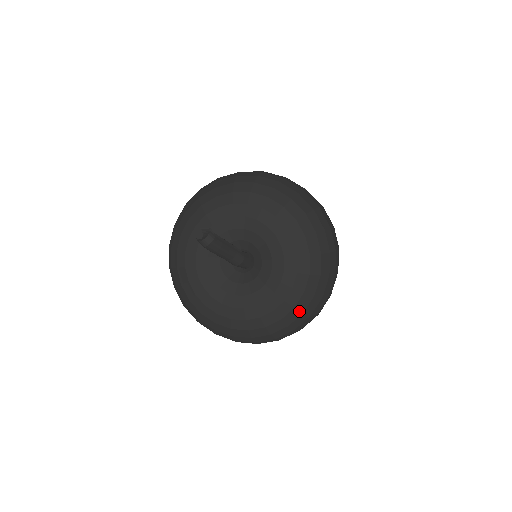
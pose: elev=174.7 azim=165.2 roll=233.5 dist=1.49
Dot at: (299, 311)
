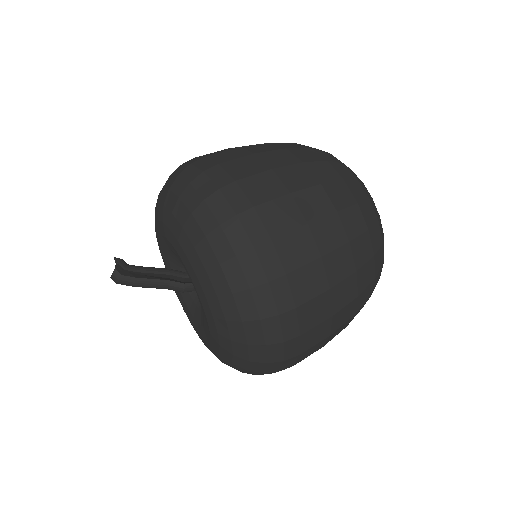
Dot at: (241, 367)
